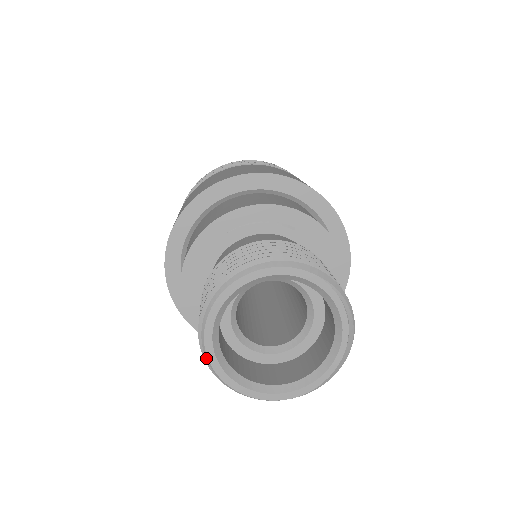
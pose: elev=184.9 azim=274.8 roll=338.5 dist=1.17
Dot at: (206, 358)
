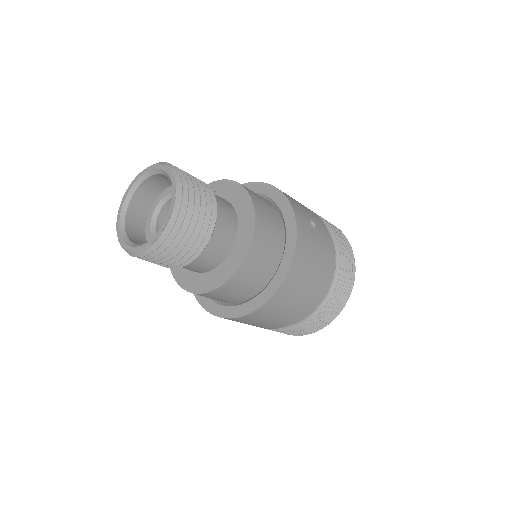
Dot at: (119, 241)
